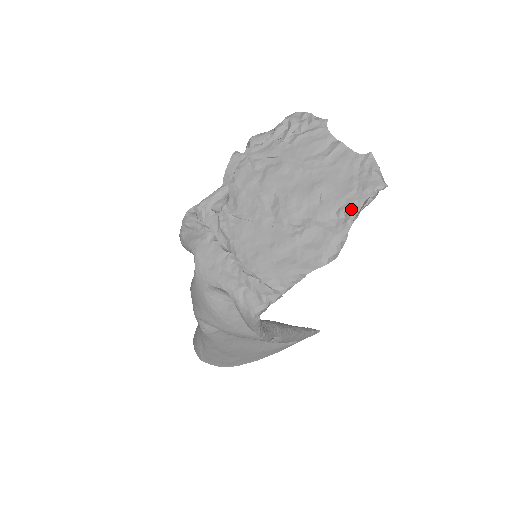
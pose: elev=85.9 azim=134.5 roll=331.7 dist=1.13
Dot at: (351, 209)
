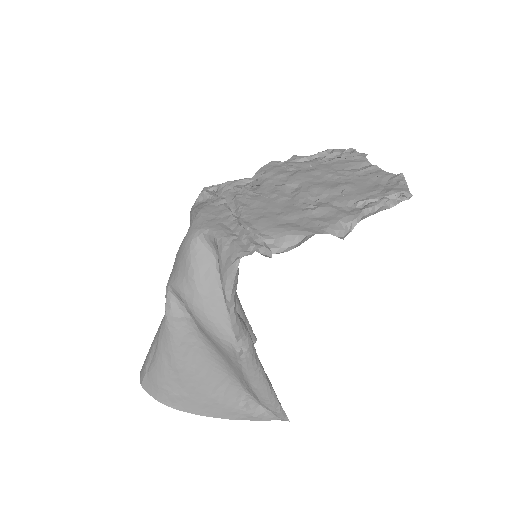
Dot at: (370, 203)
